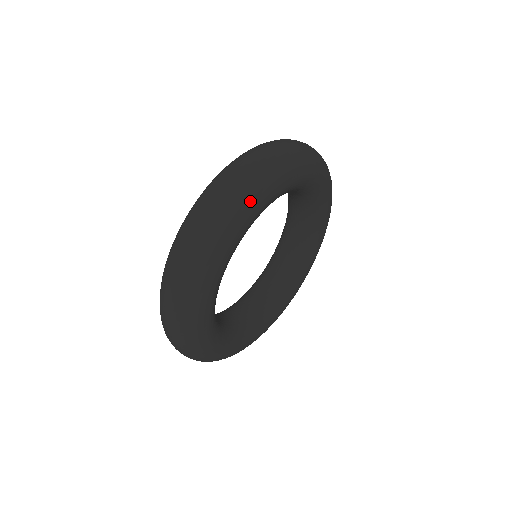
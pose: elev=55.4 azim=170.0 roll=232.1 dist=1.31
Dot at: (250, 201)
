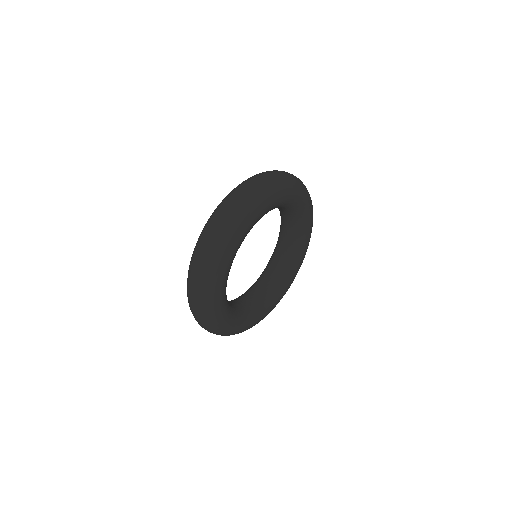
Dot at: (222, 257)
